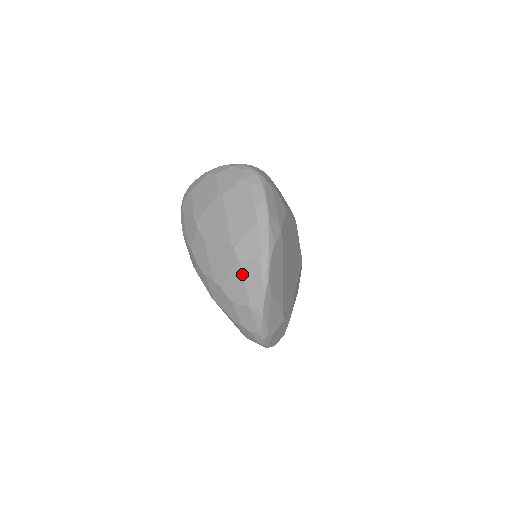
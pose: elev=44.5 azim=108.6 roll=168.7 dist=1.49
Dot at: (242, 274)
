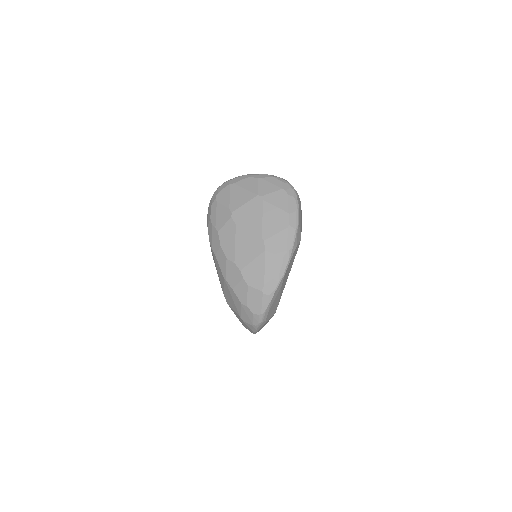
Dot at: (265, 263)
